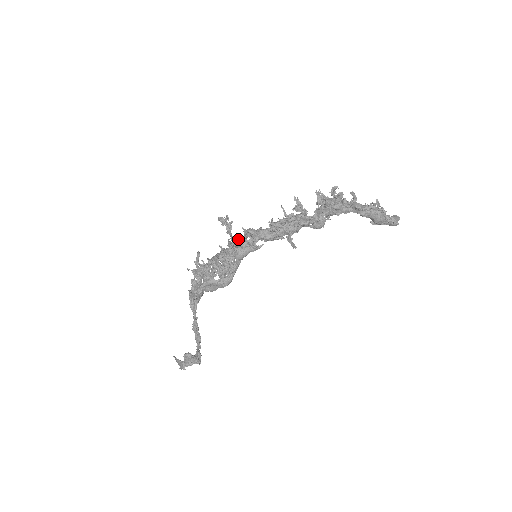
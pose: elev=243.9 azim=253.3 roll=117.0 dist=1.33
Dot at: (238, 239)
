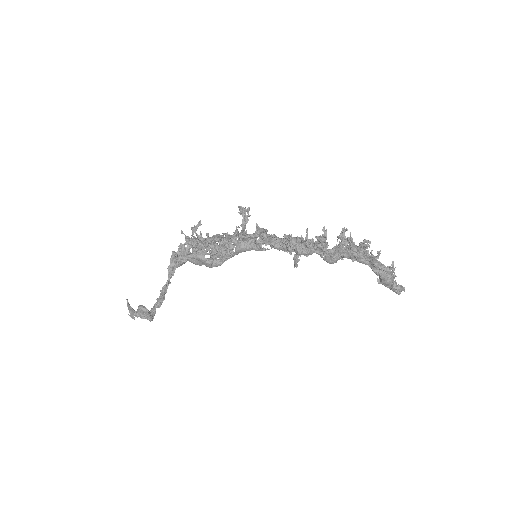
Dot at: (248, 234)
